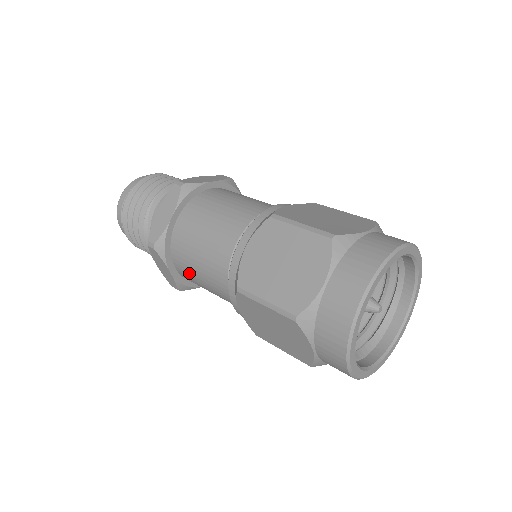
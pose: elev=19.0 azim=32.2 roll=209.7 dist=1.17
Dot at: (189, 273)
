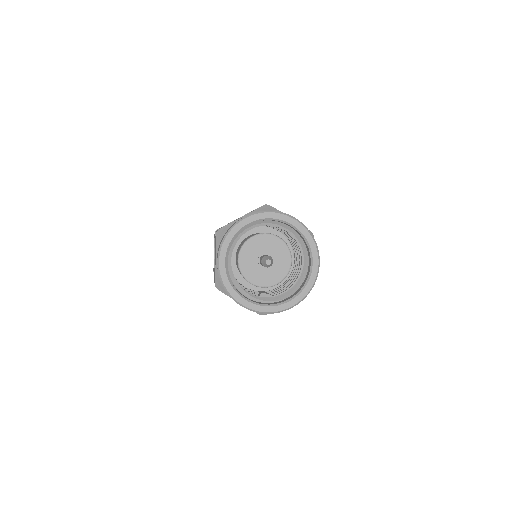
Dot at: occluded
